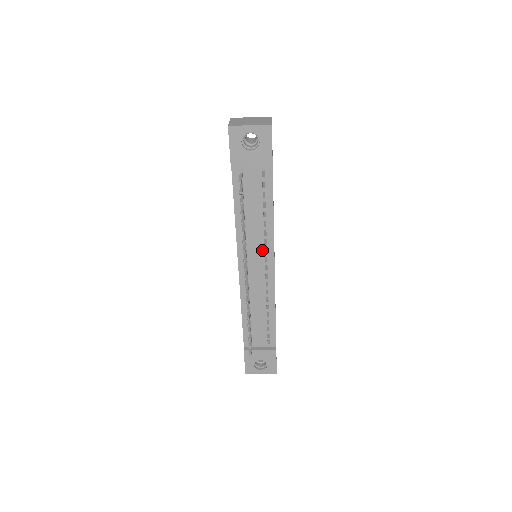
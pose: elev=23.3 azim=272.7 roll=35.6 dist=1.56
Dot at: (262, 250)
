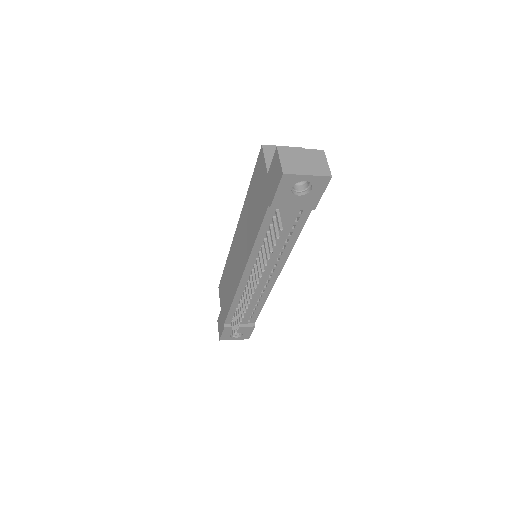
Dot at: (272, 265)
